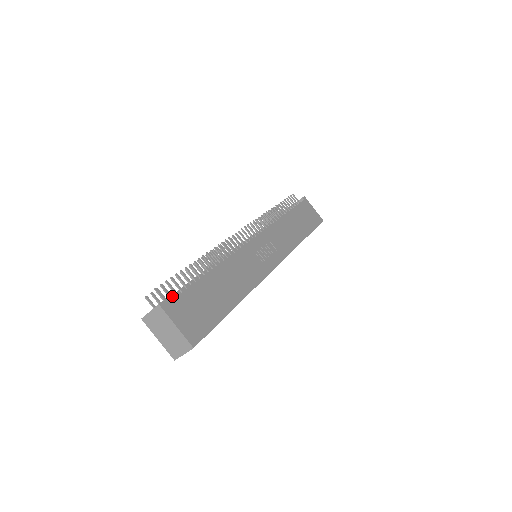
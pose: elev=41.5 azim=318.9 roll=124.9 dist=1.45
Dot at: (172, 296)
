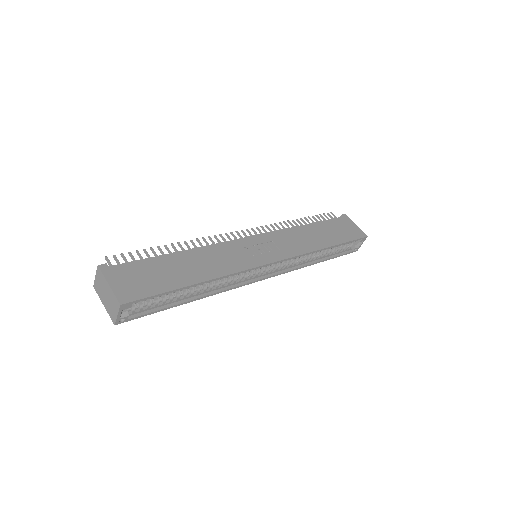
Dot at: occluded
